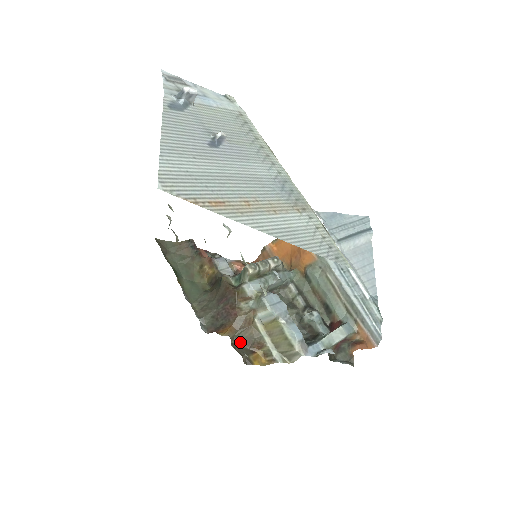
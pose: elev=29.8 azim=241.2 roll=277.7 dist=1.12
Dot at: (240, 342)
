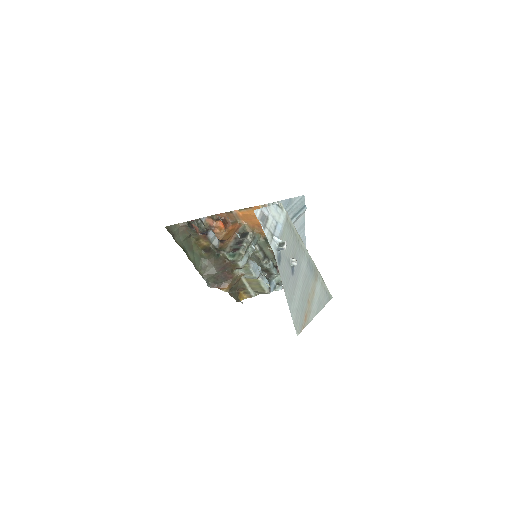
Dot at: (232, 290)
